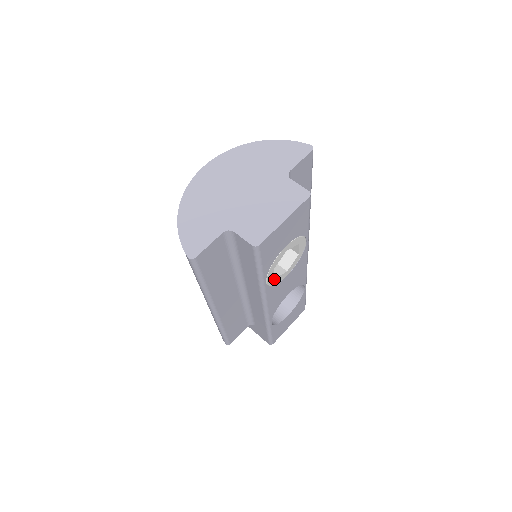
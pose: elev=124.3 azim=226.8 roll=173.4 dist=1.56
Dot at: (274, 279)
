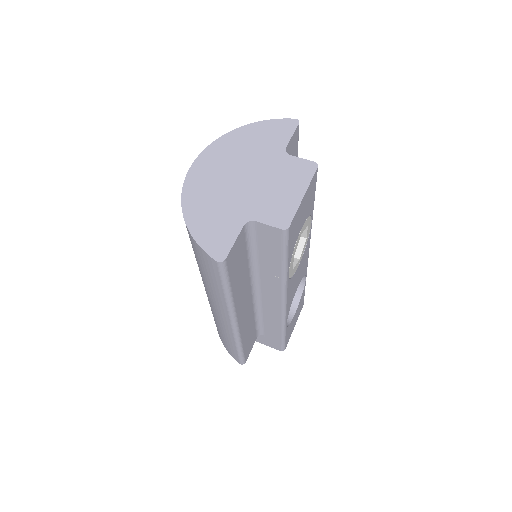
Dot at: (292, 270)
